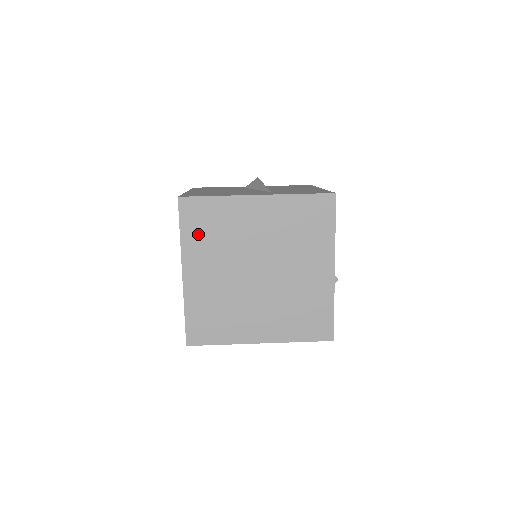
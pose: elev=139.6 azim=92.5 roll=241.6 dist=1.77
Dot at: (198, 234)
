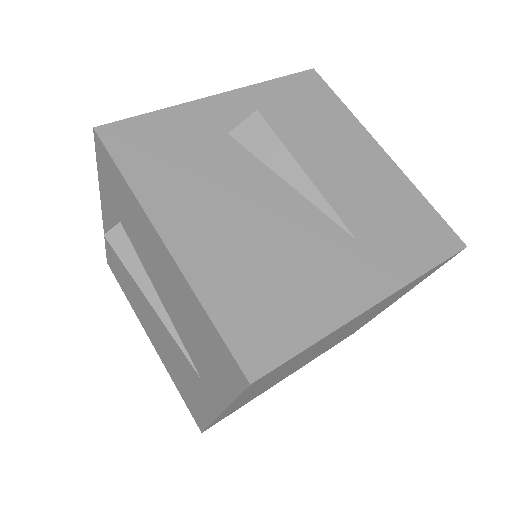
Dot at: (262, 383)
